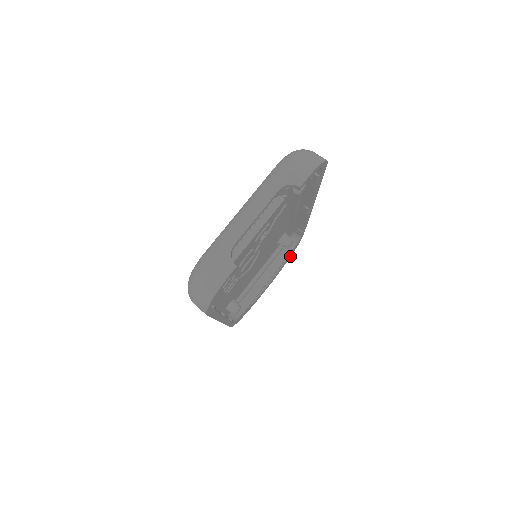
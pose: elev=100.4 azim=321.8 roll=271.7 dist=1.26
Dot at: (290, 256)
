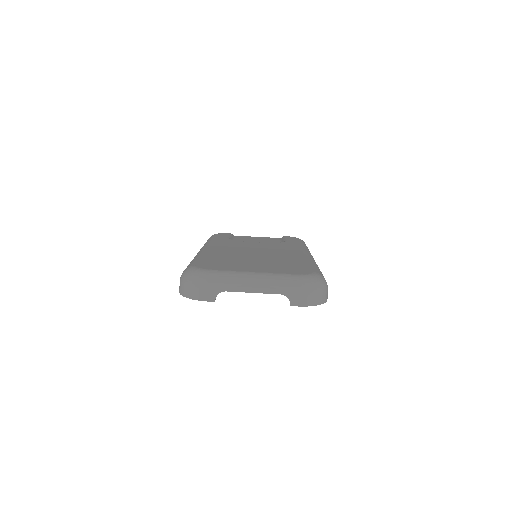
Dot at: occluded
